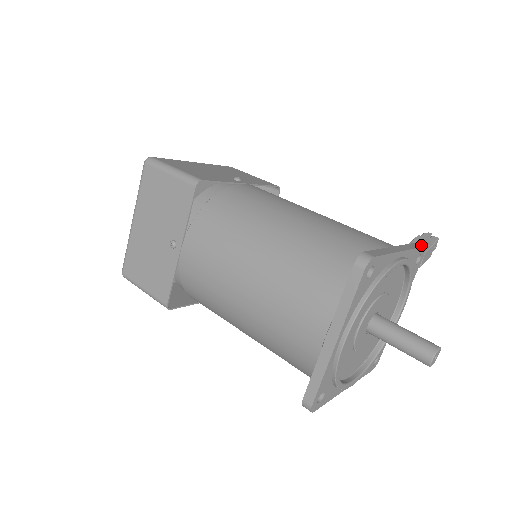
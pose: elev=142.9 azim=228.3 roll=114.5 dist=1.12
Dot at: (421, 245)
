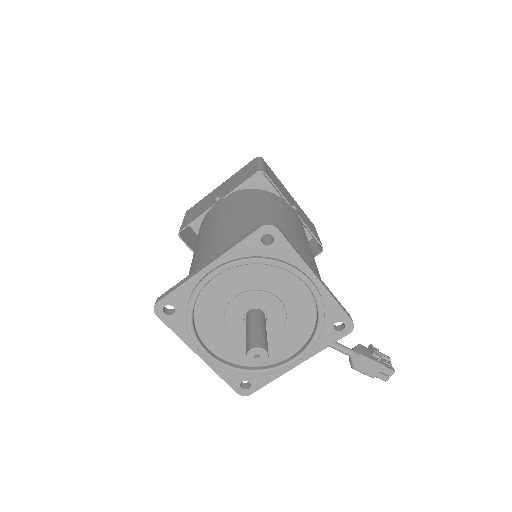
Dot at: occluded
